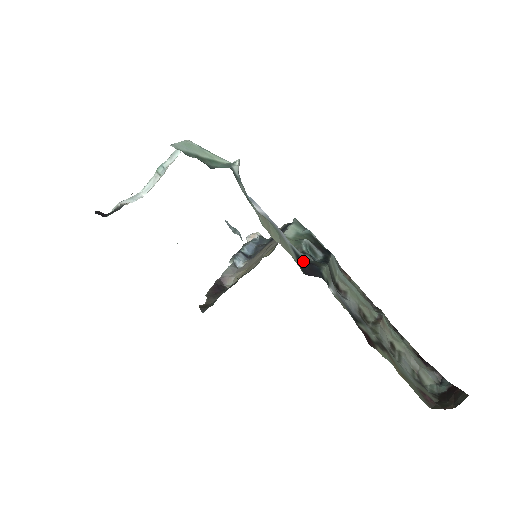
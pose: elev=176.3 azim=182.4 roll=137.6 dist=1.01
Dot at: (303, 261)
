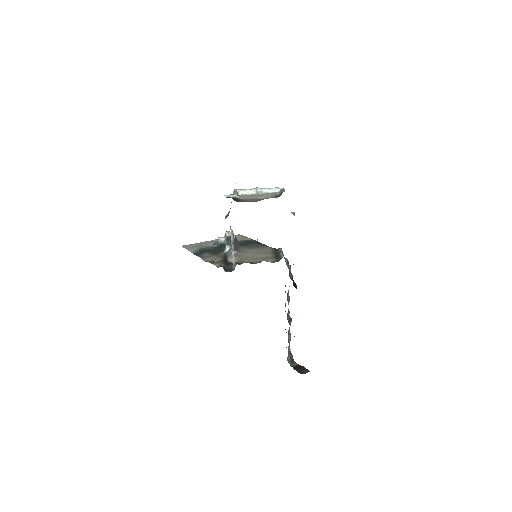
Dot at: occluded
